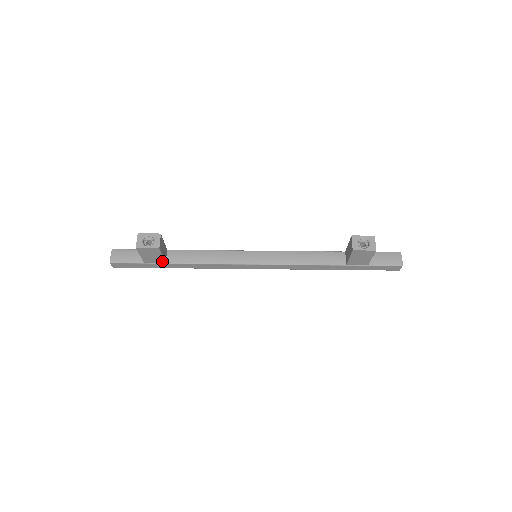
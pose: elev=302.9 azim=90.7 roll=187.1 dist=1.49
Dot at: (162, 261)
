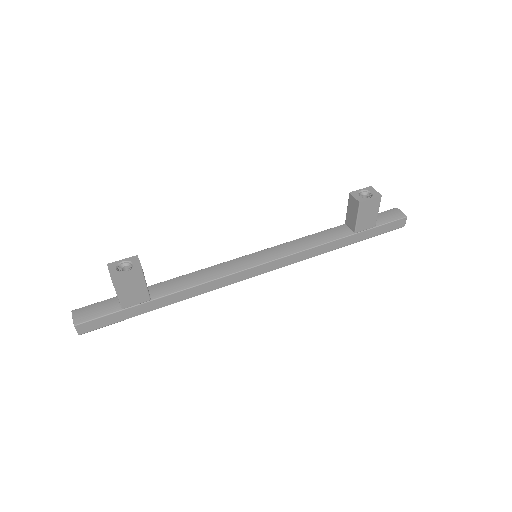
Dot at: (146, 297)
